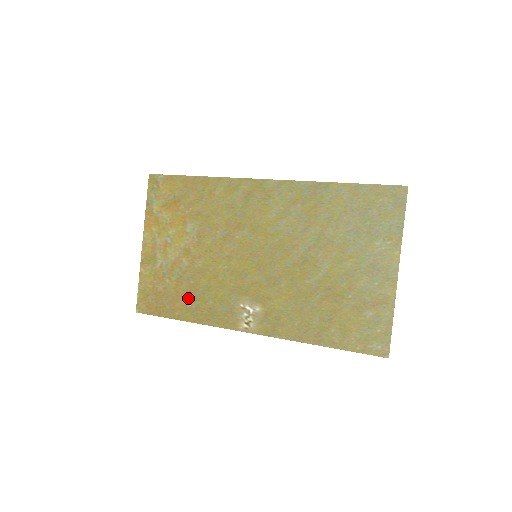
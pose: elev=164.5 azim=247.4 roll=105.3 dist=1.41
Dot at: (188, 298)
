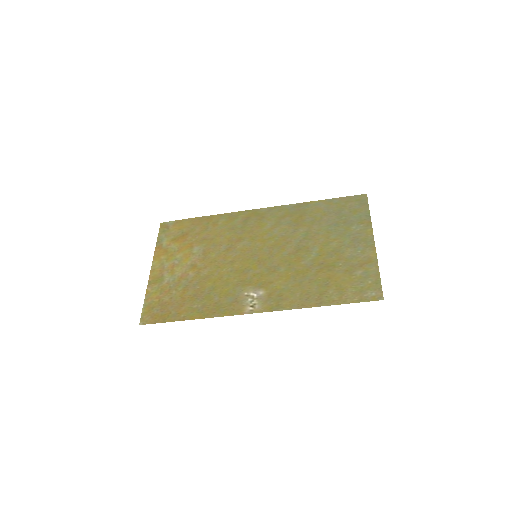
Dot at: (194, 300)
